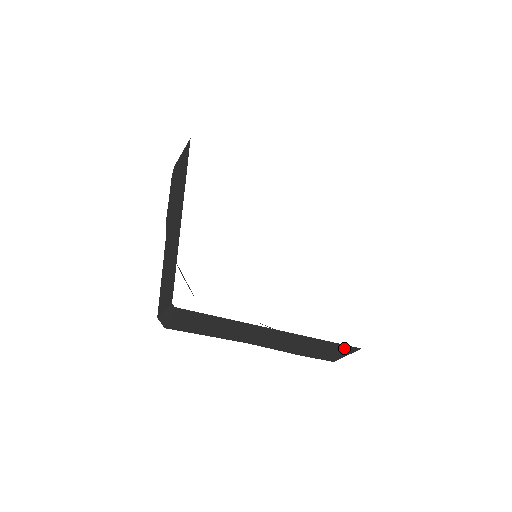
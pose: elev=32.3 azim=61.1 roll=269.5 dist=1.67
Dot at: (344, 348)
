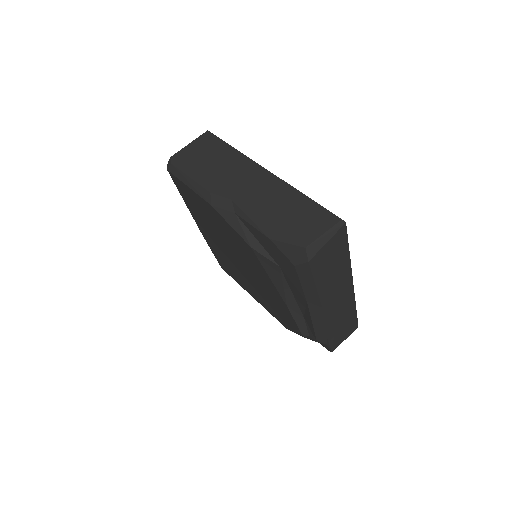
Dot at: (353, 325)
